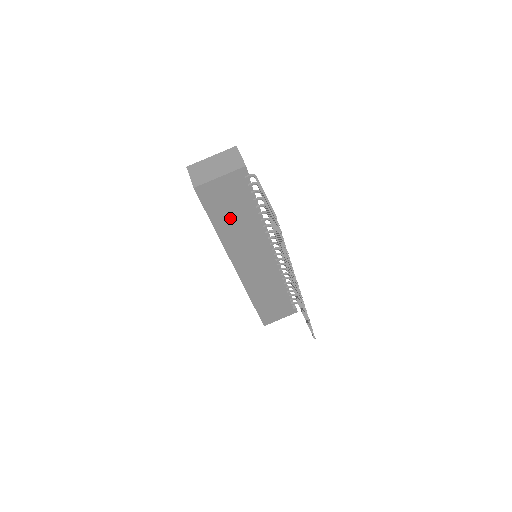
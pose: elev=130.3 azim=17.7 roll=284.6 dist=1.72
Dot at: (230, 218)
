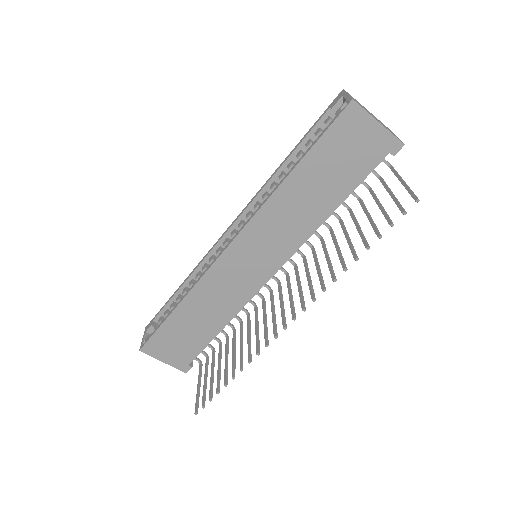
Dot at: (319, 177)
